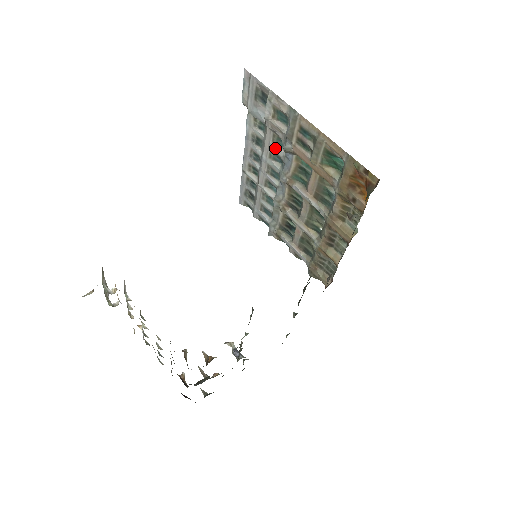
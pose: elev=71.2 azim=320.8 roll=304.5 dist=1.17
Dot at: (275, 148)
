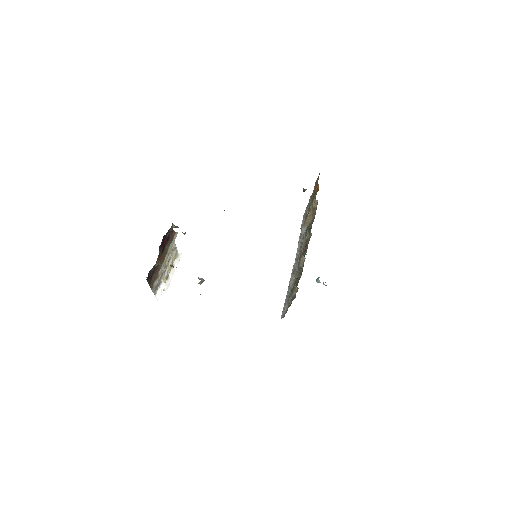
Dot at: occluded
